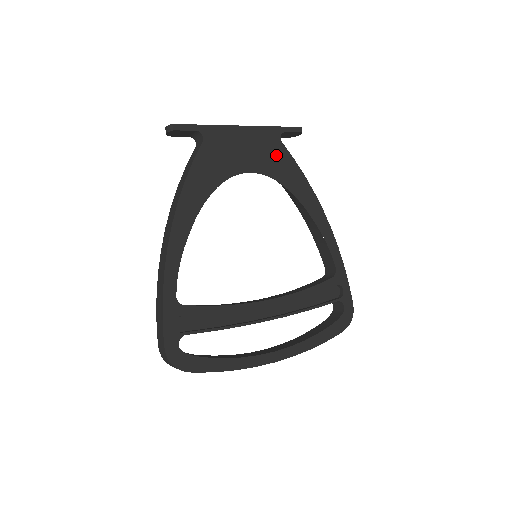
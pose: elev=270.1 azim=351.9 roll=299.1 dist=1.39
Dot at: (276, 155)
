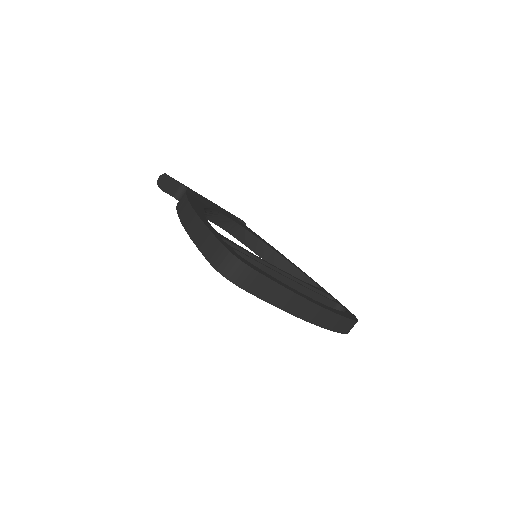
Dot at: (237, 220)
